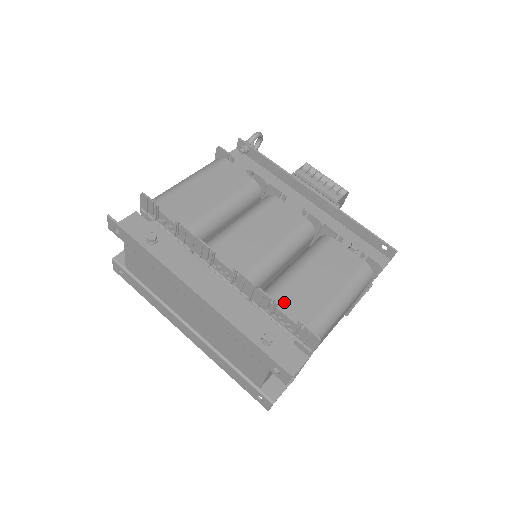
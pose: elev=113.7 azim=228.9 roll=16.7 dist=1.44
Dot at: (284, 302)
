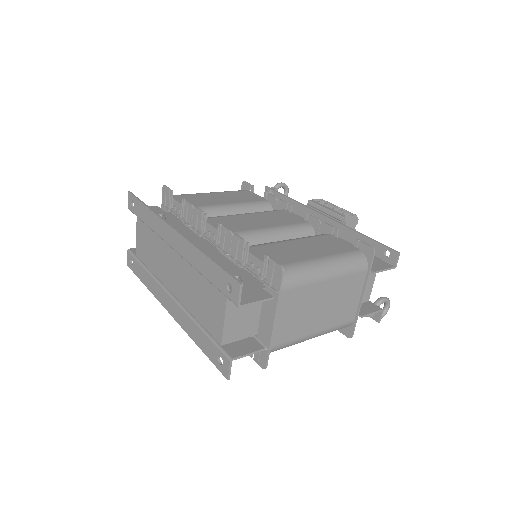
Dot at: (259, 251)
